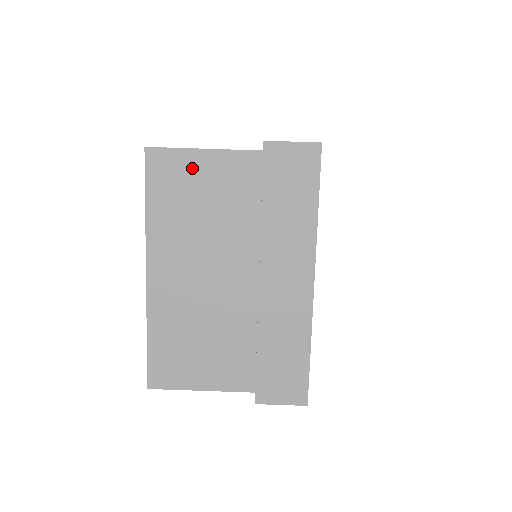
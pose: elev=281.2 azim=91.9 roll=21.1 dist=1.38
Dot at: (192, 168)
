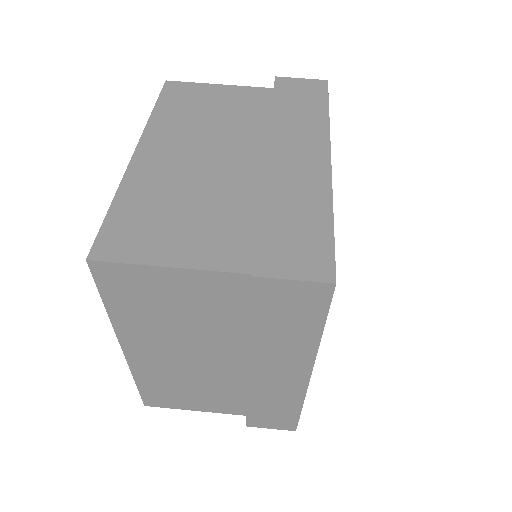
Dot at: (206, 93)
